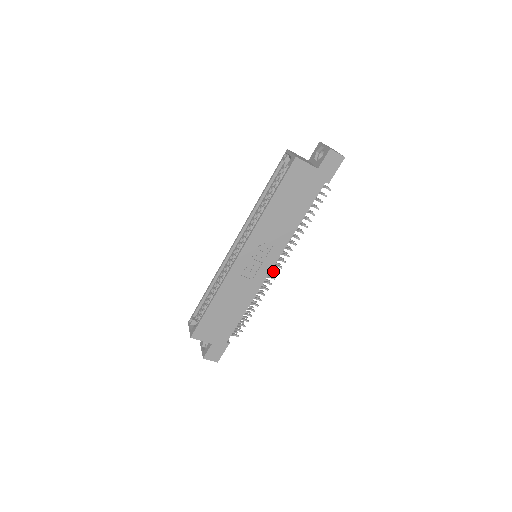
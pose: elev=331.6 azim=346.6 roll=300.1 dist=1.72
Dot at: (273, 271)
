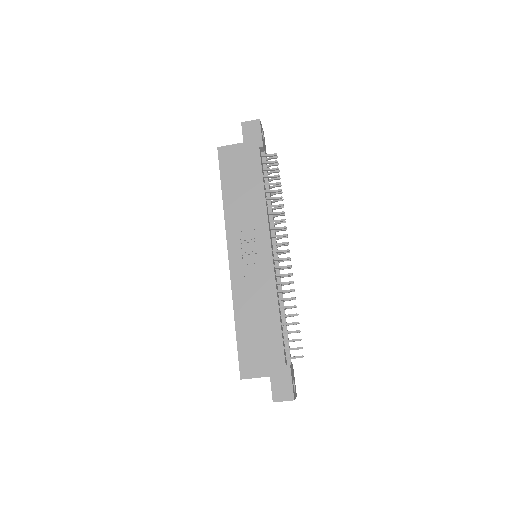
Dot at: (283, 259)
